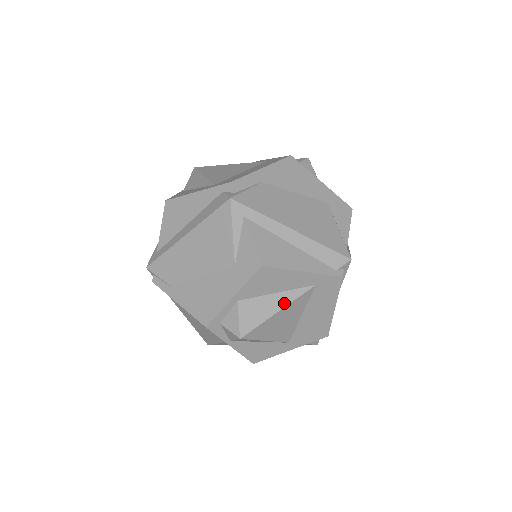
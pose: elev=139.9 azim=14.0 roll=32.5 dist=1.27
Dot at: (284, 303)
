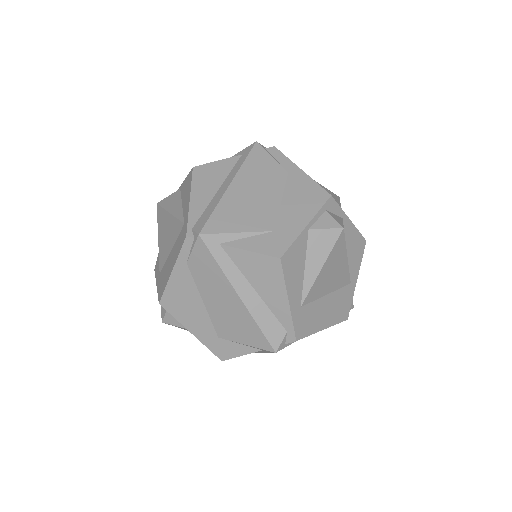
Dot at: occluded
